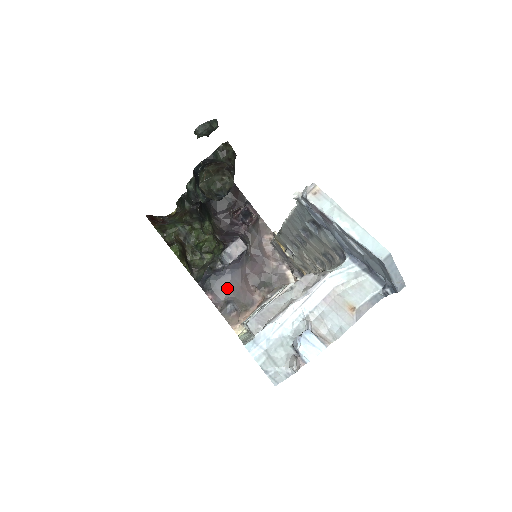
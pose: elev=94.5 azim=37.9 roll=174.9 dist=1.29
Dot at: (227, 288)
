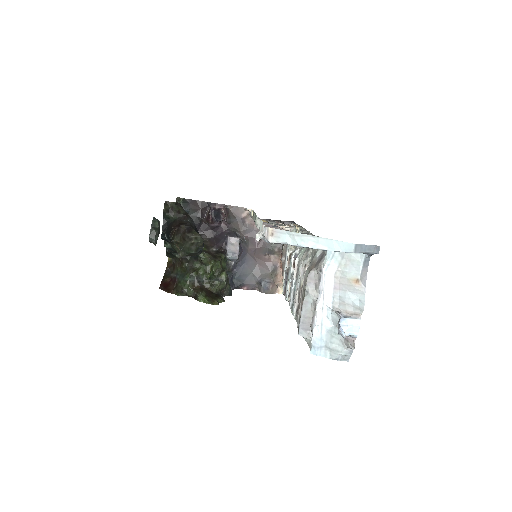
Dot at: (251, 274)
